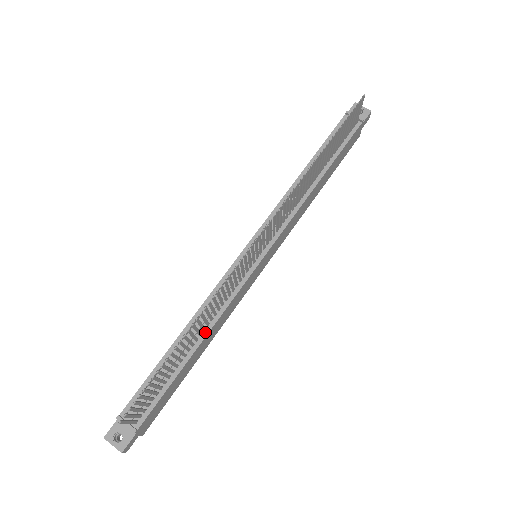
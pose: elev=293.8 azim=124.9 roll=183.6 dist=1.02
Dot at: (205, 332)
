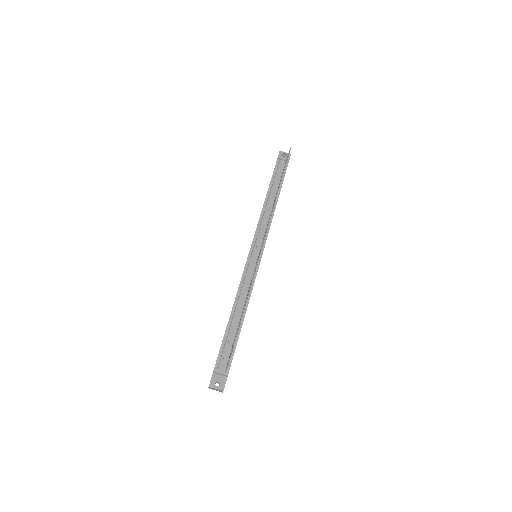
Dot at: (245, 307)
